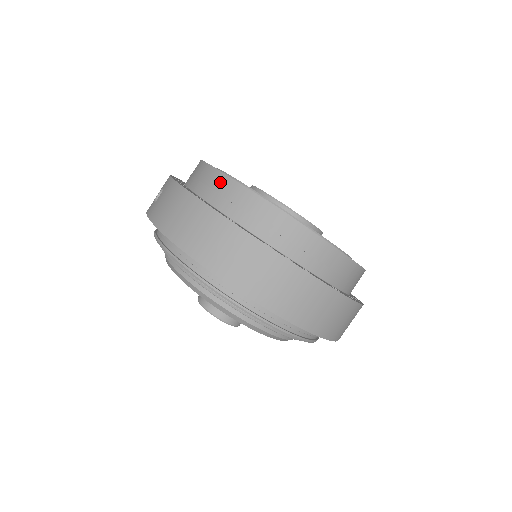
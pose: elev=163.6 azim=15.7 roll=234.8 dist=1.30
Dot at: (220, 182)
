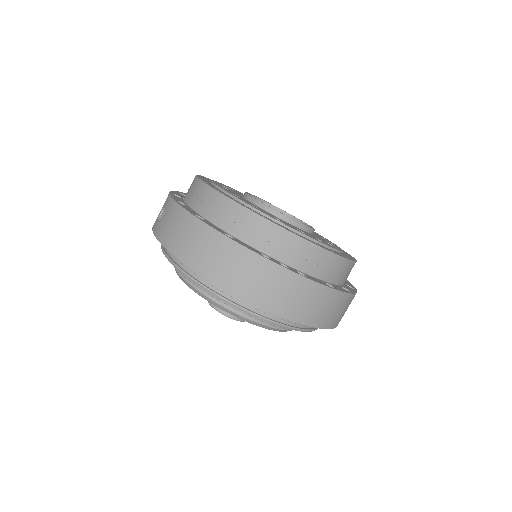
Dot at: (216, 200)
